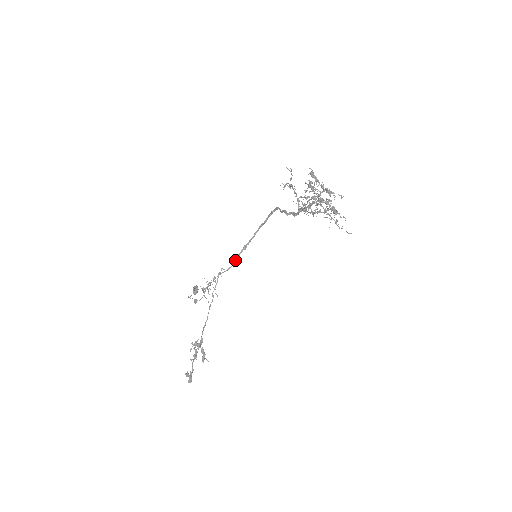
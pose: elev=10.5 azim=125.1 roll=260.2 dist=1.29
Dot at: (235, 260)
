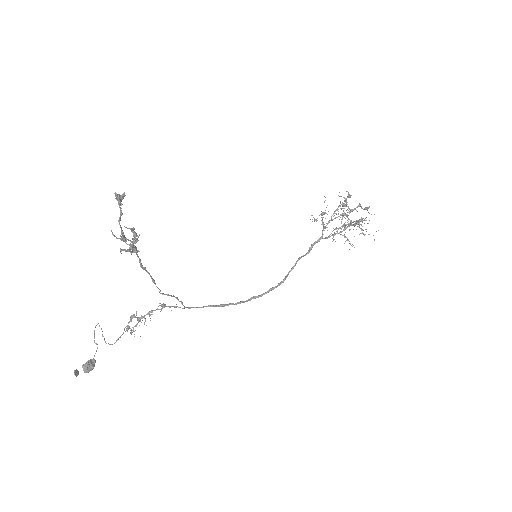
Dot at: (202, 307)
